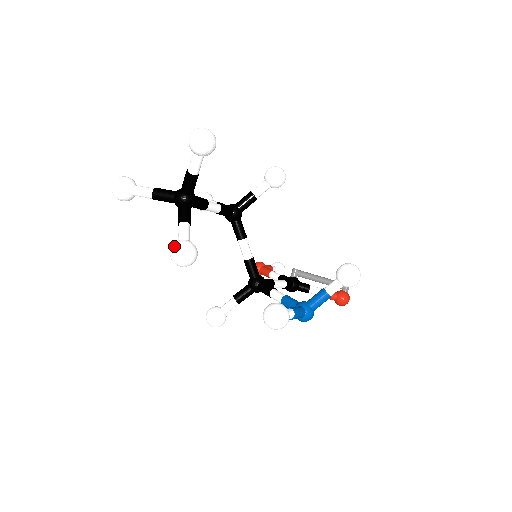
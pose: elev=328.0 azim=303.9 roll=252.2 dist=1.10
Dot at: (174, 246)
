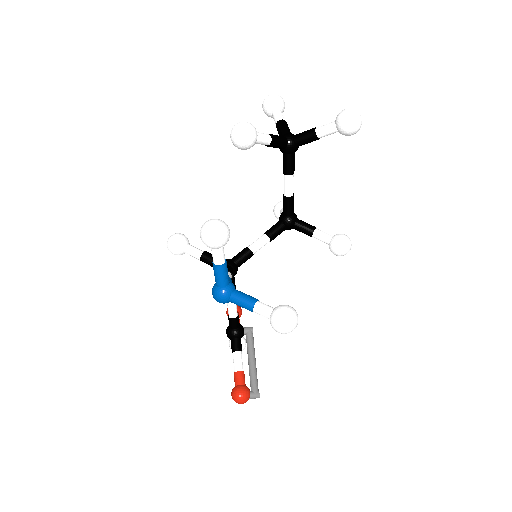
Dot at: occluded
